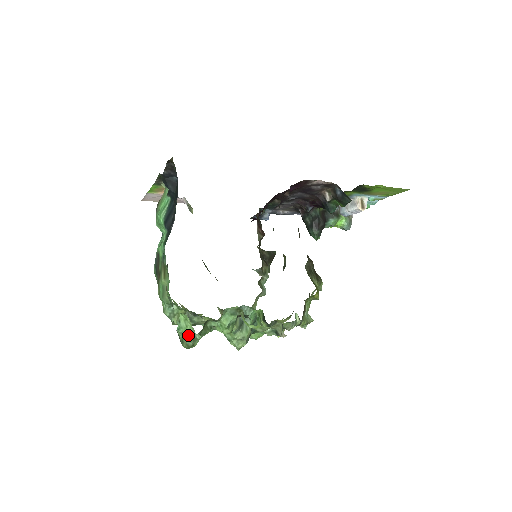
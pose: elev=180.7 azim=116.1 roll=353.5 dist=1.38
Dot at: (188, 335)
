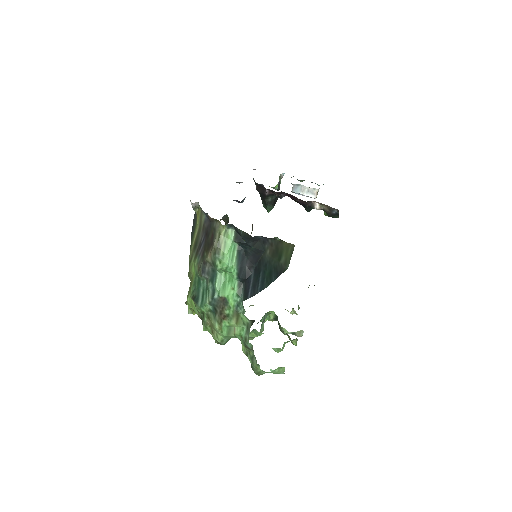
Dot at: occluded
